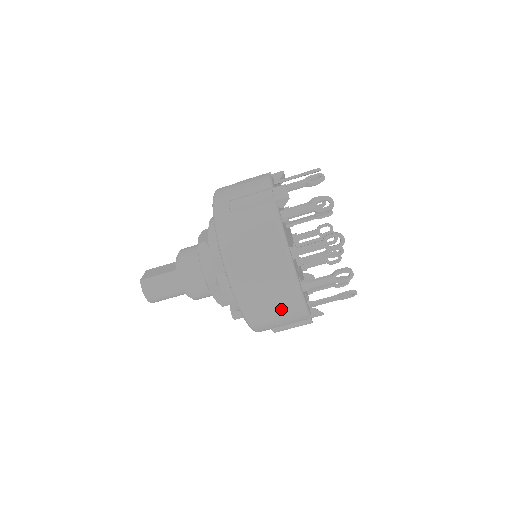
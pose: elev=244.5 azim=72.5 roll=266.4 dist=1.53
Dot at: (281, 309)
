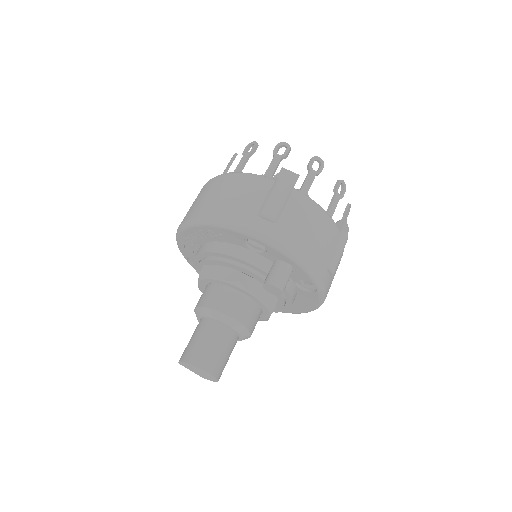
Dot at: (224, 190)
